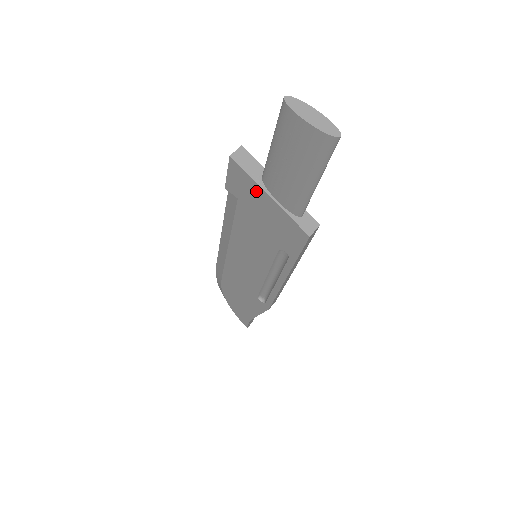
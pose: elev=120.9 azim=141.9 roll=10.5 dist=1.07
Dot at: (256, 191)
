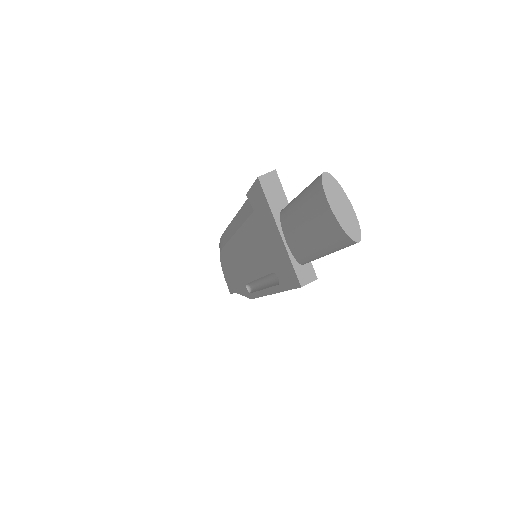
Dot at: (270, 220)
